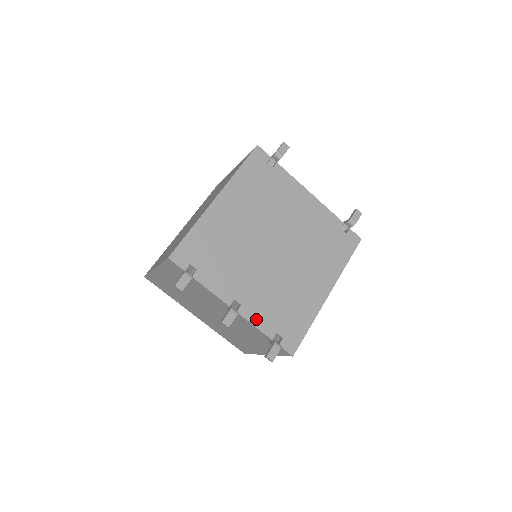
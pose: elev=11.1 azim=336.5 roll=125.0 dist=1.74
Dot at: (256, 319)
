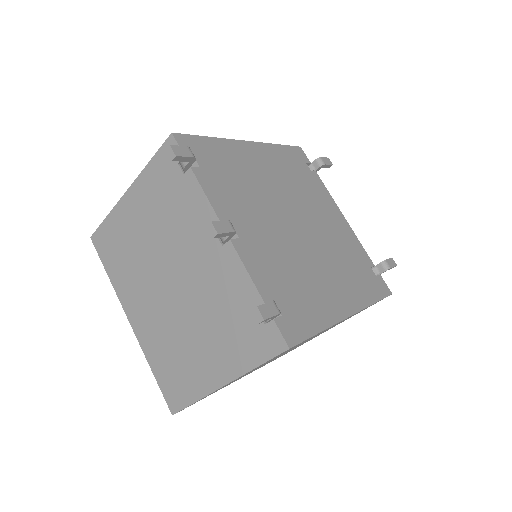
Dot at: (253, 267)
